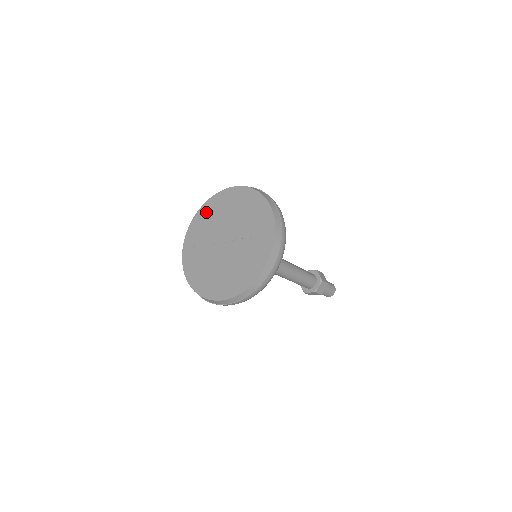
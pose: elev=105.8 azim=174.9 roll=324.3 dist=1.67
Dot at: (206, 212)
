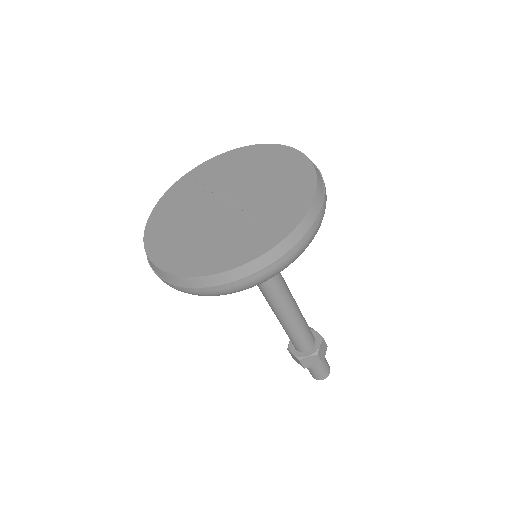
Dot at: (242, 155)
